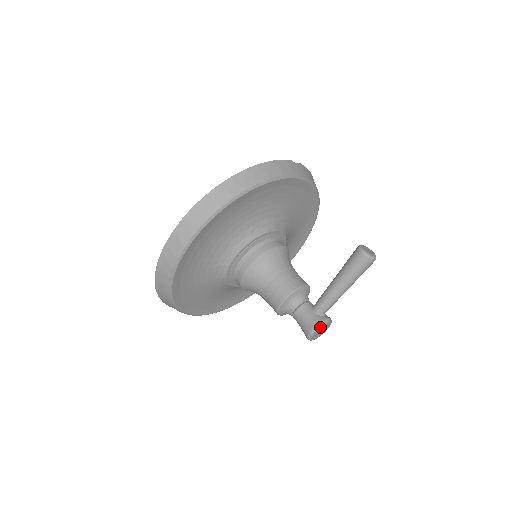
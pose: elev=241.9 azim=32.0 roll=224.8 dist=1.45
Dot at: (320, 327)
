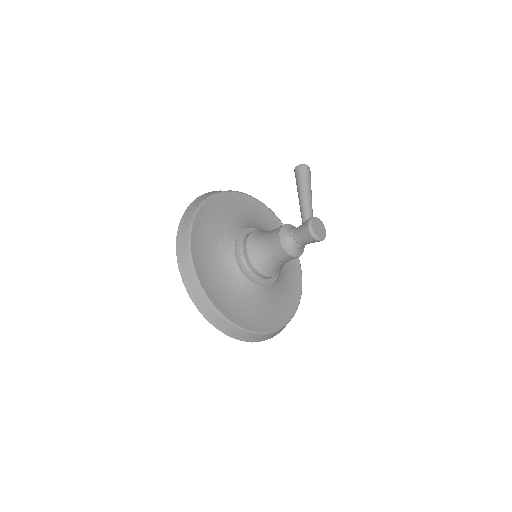
Dot at: (312, 220)
